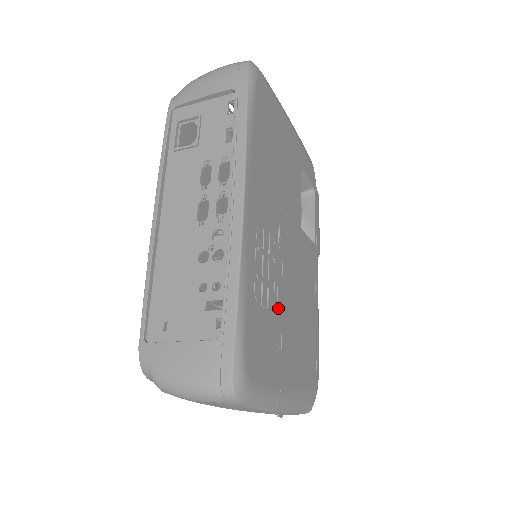
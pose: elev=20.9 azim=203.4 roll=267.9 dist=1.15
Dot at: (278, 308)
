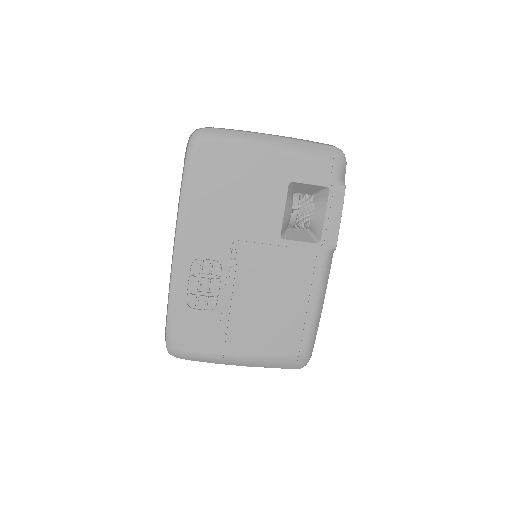
Dot at: (224, 307)
